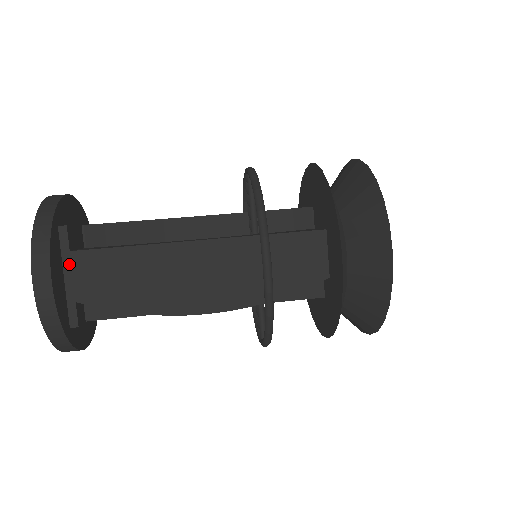
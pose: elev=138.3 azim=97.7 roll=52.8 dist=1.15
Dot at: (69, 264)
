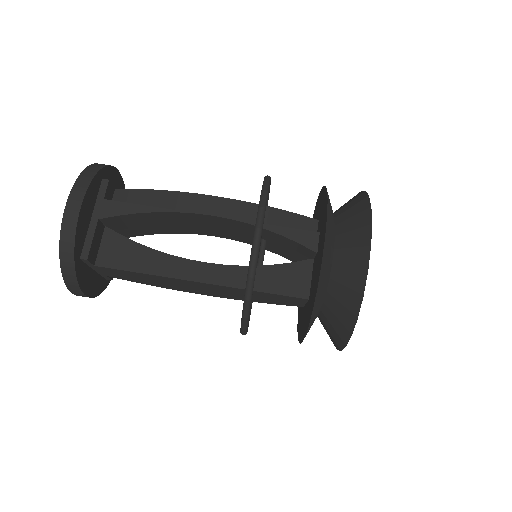
Dot at: (96, 268)
